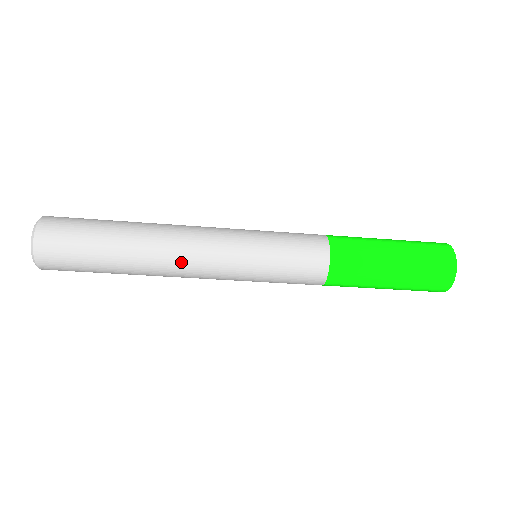
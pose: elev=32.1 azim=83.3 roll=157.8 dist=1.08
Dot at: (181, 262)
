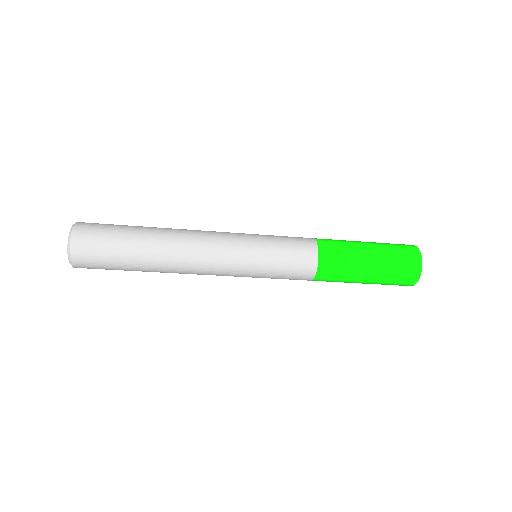
Dot at: (194, 261)
